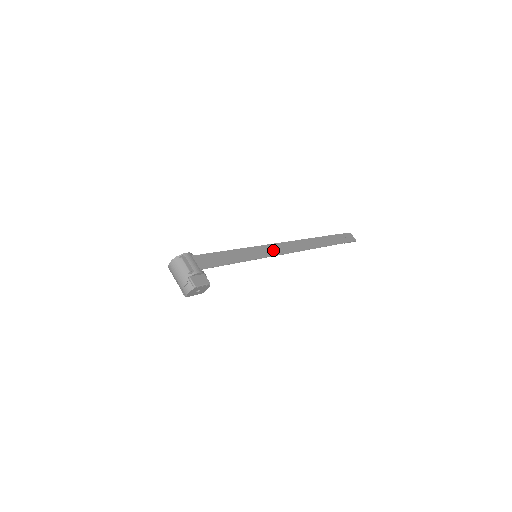
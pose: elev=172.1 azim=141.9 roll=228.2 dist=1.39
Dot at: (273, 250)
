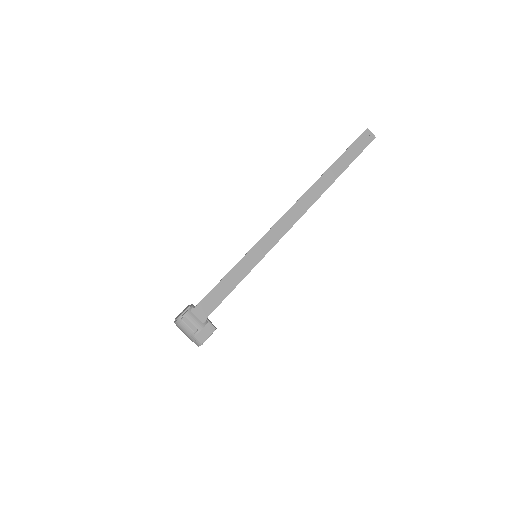
Dot at: (273, 237)
